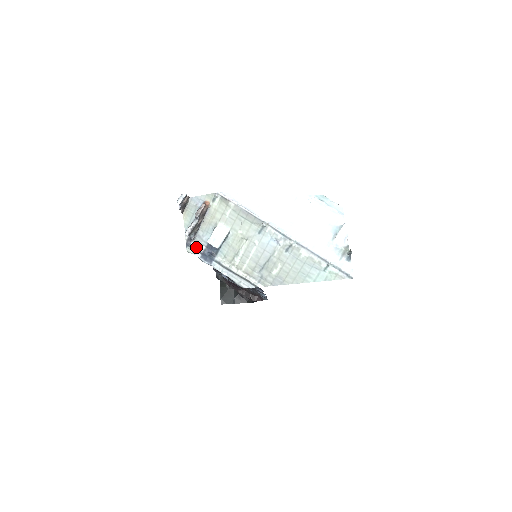
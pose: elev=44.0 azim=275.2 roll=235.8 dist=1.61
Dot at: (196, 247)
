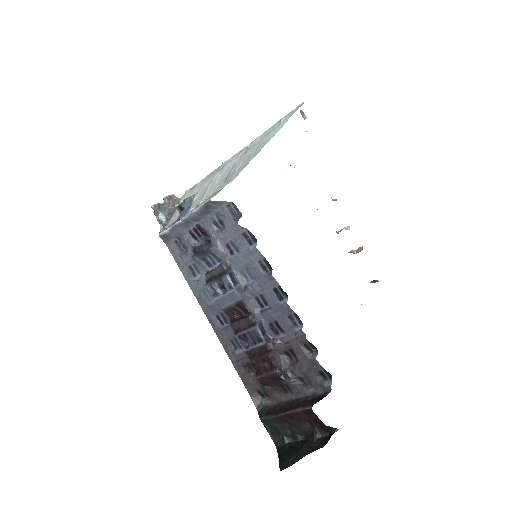
Dot at: (168, 227)
